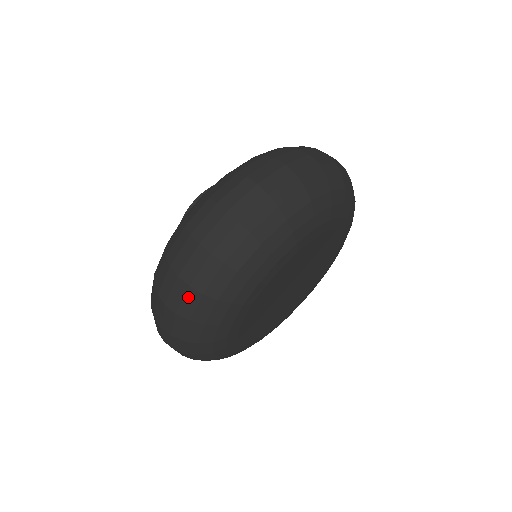
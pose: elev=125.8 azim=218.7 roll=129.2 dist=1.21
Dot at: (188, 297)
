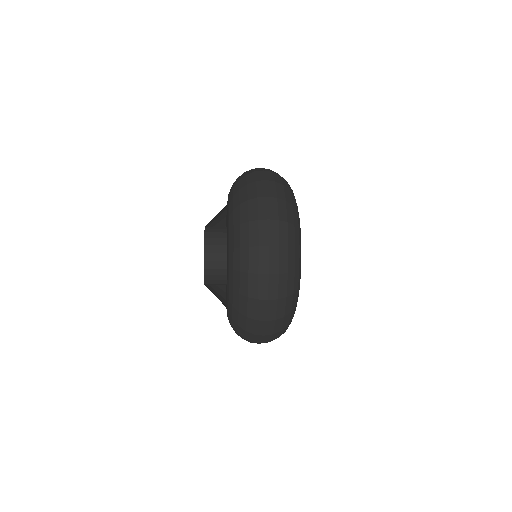
Dot at: (279, 306)
